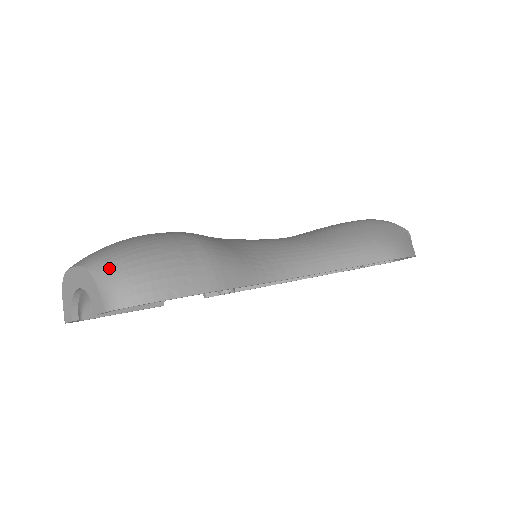
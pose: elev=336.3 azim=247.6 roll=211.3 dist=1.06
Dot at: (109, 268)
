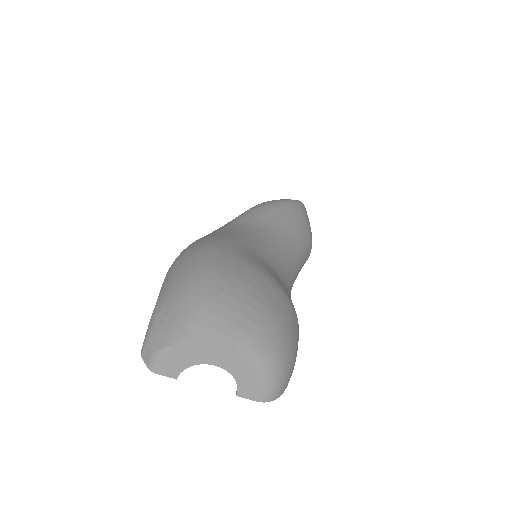
Dot at: (273, 367)
